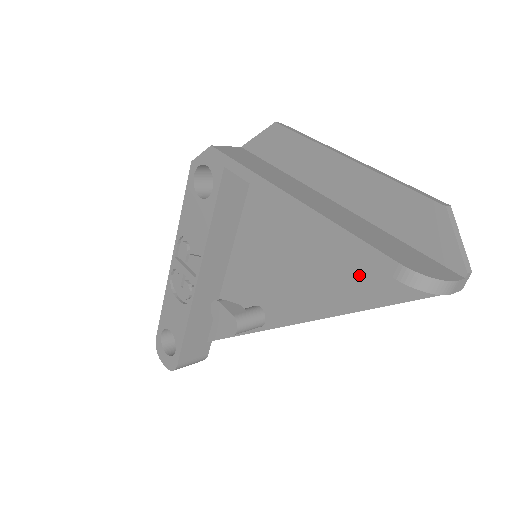
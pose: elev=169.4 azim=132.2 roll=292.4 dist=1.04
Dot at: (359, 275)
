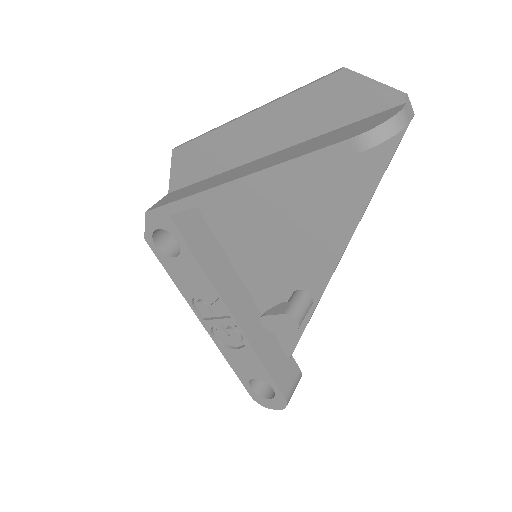
Dot at: (337, 186)
